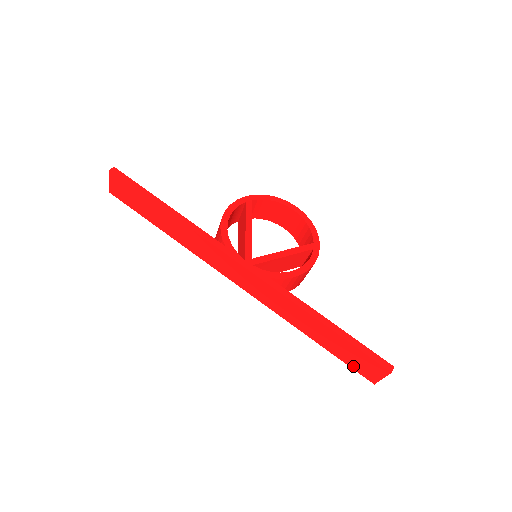
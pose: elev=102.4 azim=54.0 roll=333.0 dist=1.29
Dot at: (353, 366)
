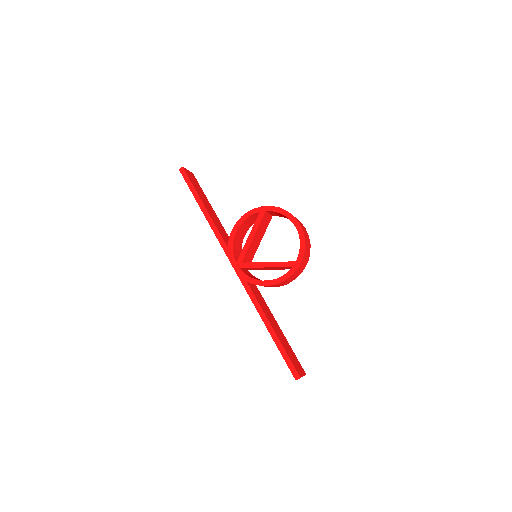
Dot at: occluded
